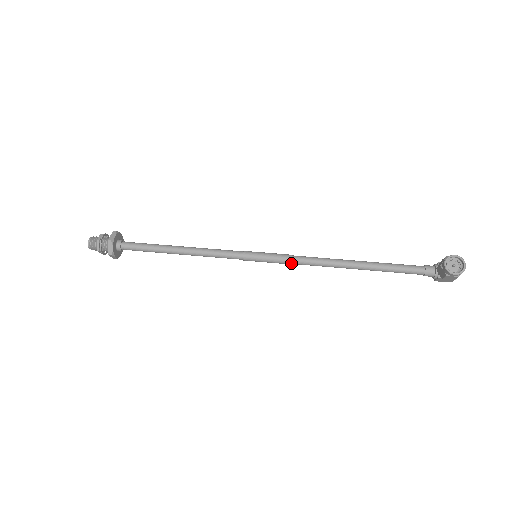
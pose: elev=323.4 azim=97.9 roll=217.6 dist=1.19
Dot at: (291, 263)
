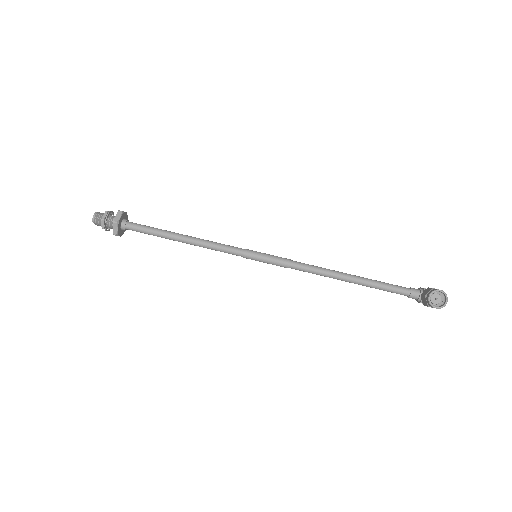
Dot at: (288, 267)
